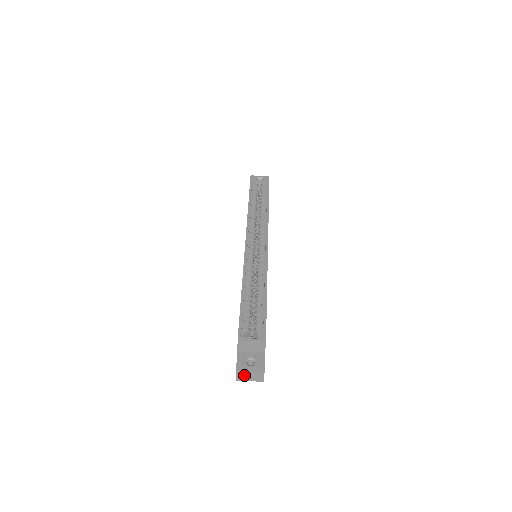
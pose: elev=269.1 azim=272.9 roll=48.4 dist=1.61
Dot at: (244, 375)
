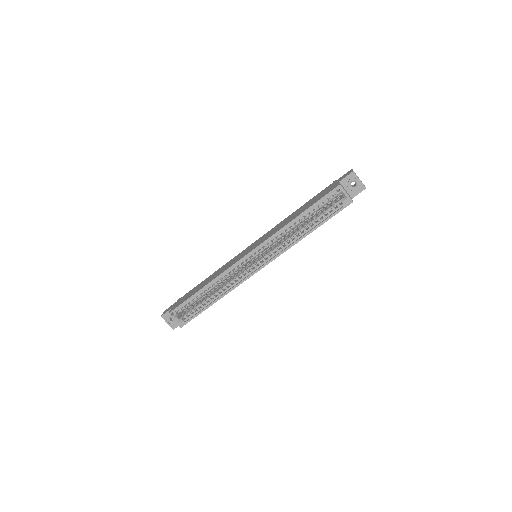
Dot at: occluded
